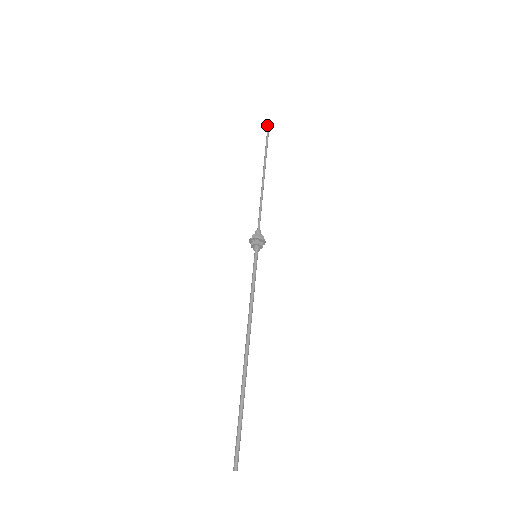
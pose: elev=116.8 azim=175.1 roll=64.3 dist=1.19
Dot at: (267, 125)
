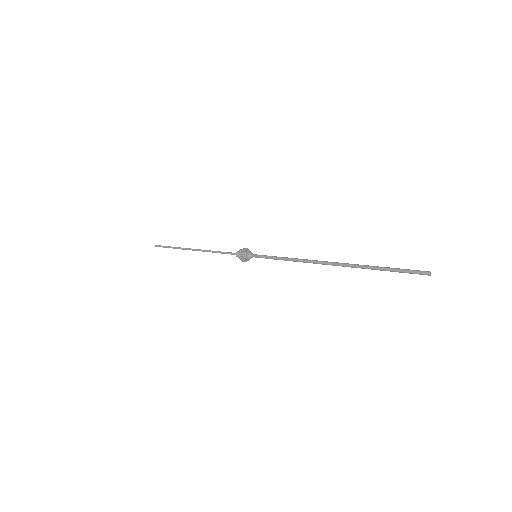
Dot at: (157, 246)
